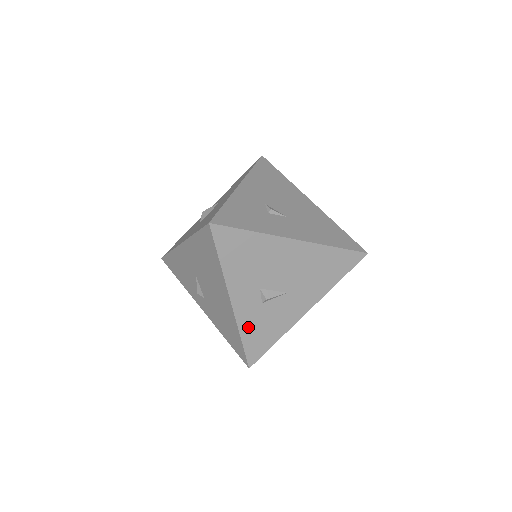
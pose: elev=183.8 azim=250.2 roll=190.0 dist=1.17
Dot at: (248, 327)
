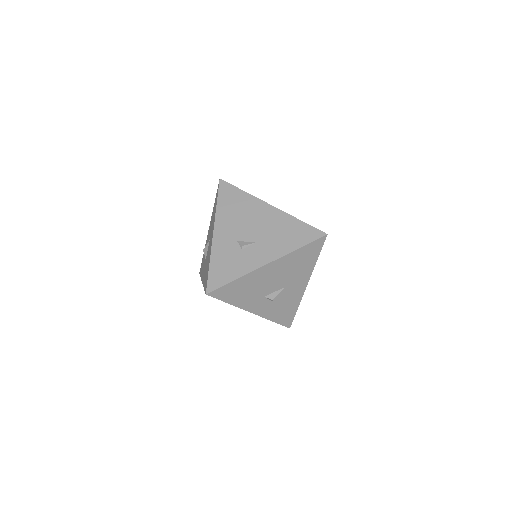
Dot at: (272, 315)
